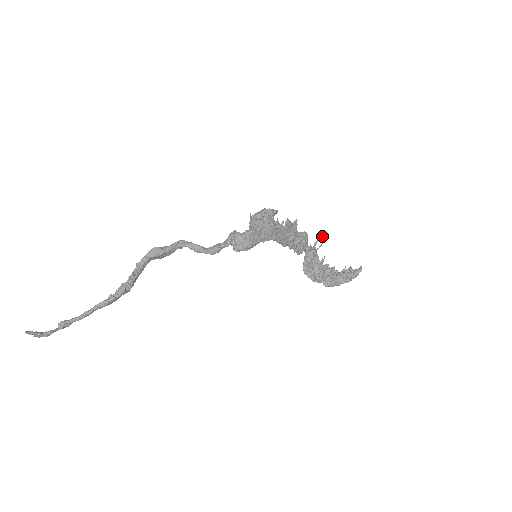
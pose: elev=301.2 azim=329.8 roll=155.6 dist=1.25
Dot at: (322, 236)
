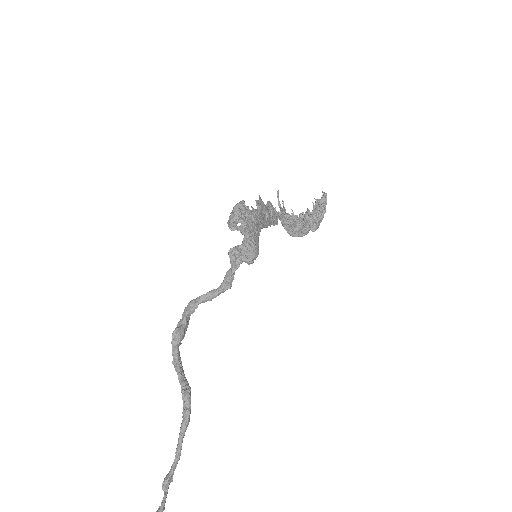
Dot at: (278, 194)
